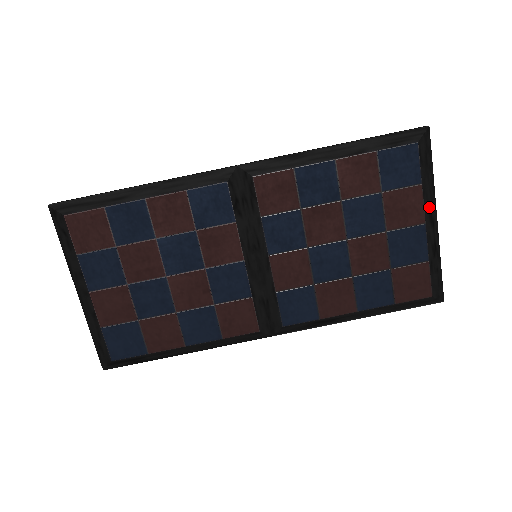
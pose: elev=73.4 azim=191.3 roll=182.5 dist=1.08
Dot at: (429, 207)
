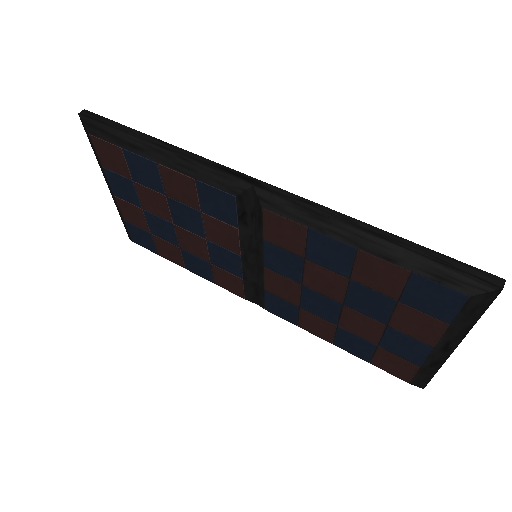
Dot at: (449, 340)
